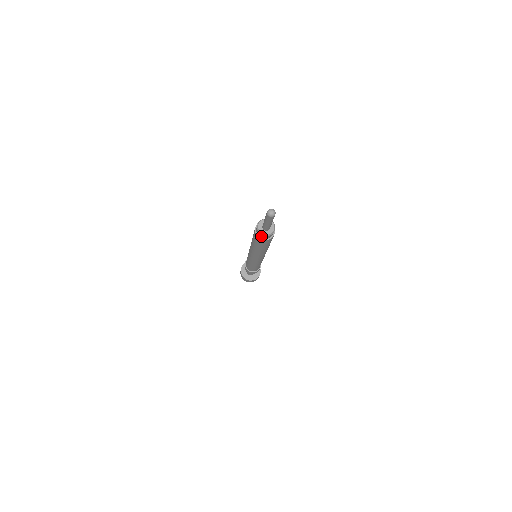
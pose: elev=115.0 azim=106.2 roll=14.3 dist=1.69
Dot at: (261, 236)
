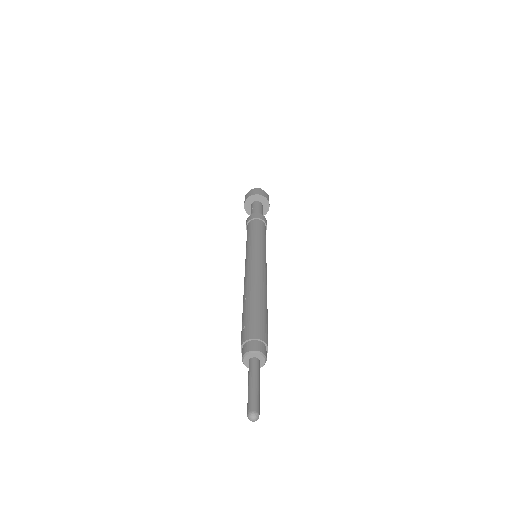
Dot at: (242, 355)
